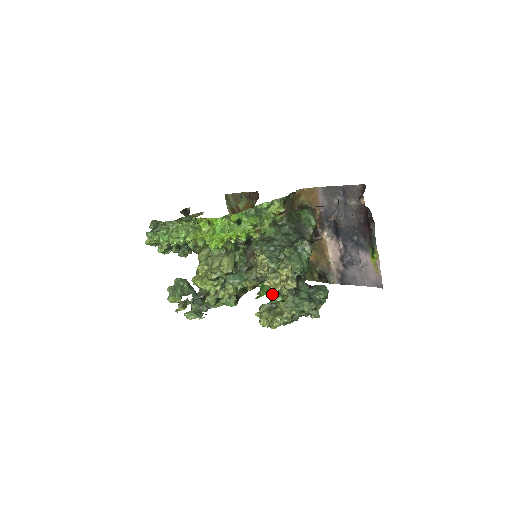
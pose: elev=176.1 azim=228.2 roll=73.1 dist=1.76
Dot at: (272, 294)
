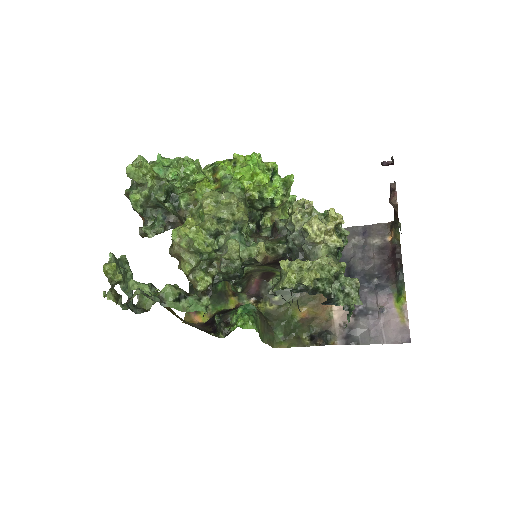
Dot at: (253, 328)
